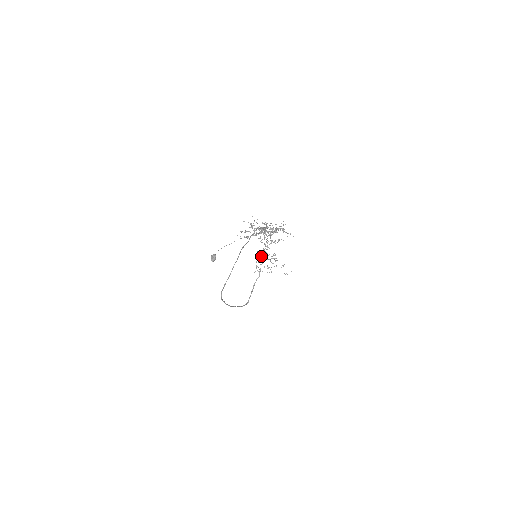
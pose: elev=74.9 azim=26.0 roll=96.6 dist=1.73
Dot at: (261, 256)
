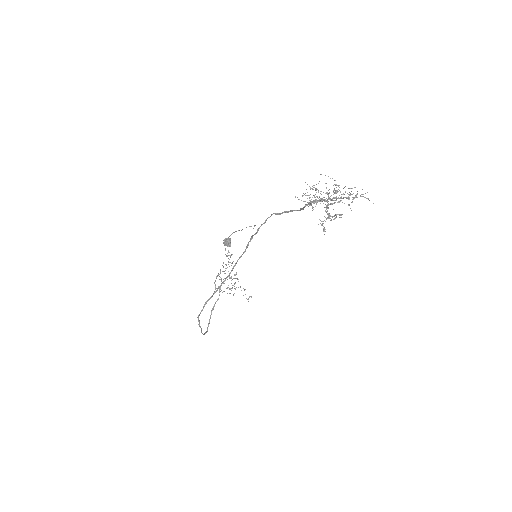
Dot at: occluded
